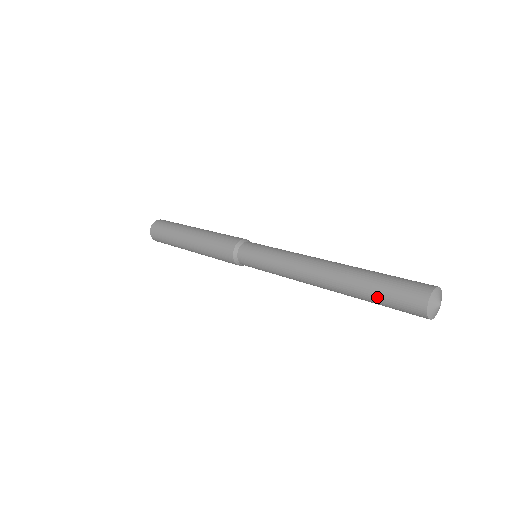
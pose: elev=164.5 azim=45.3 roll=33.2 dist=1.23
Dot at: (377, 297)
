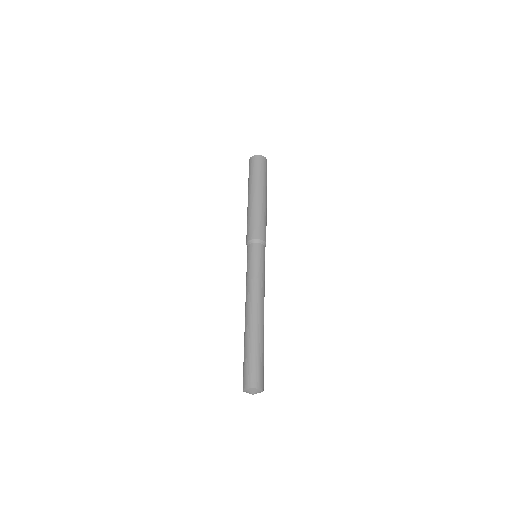
Dot at: (244, 357)
